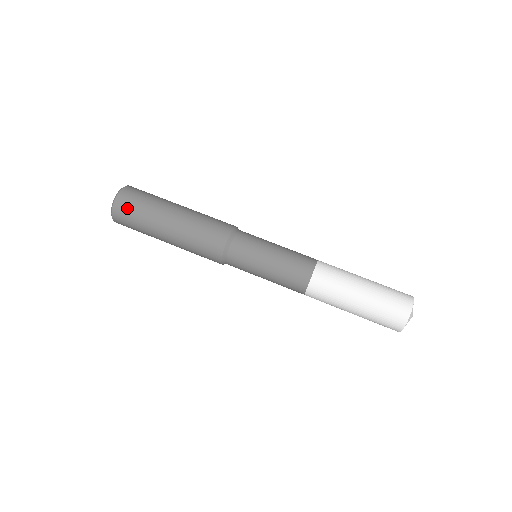
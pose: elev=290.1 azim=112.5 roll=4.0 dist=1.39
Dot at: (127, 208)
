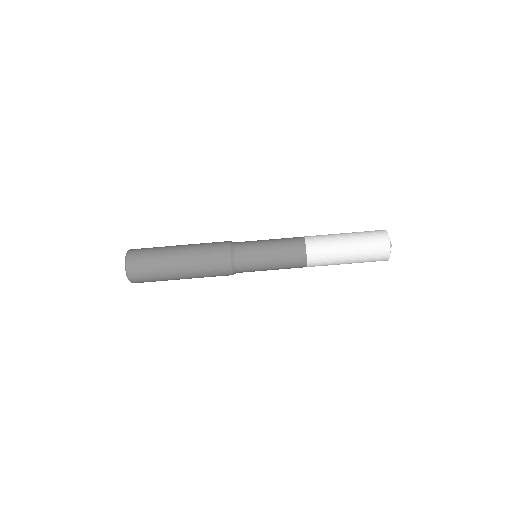
Dot at: (139, 269)
